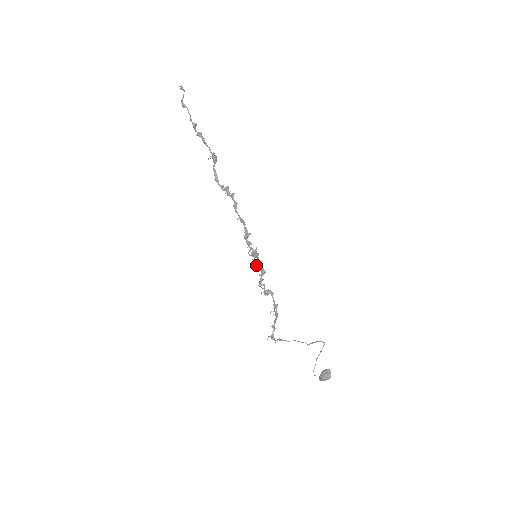
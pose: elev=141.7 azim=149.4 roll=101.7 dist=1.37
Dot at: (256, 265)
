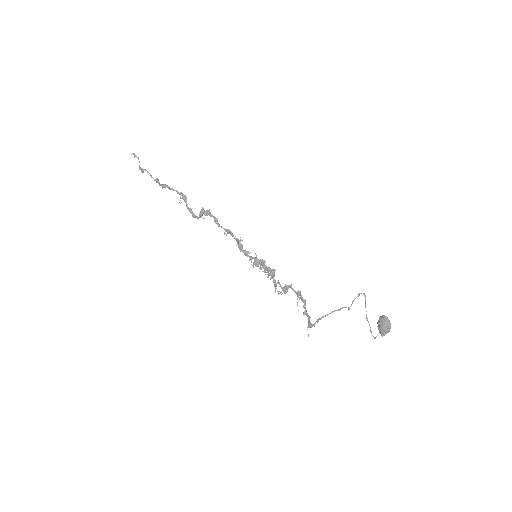
Dot at: (261, 267)
